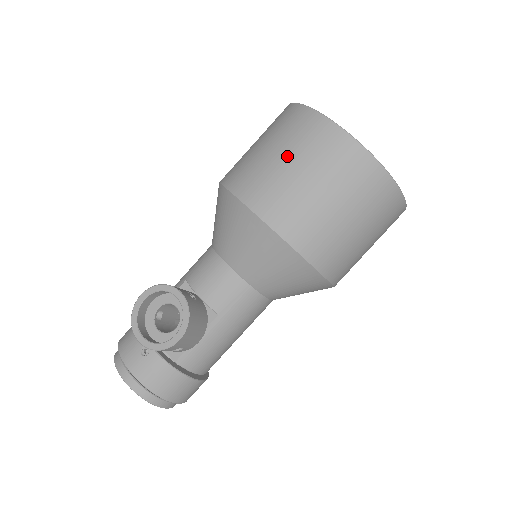
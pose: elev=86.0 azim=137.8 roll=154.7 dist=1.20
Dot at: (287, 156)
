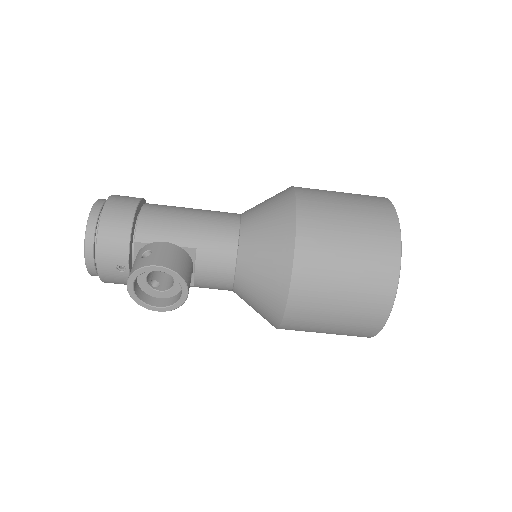
Dot at: (345, 304)
